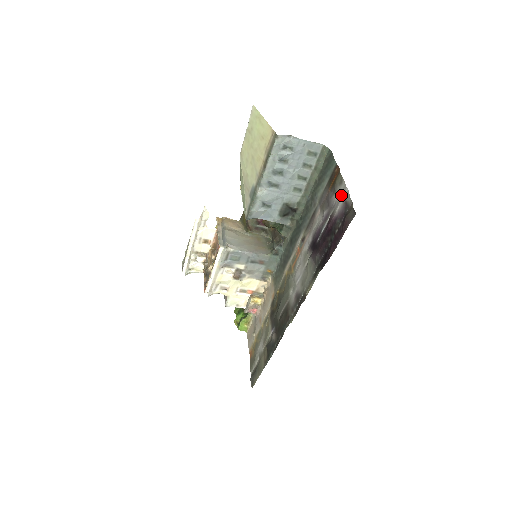
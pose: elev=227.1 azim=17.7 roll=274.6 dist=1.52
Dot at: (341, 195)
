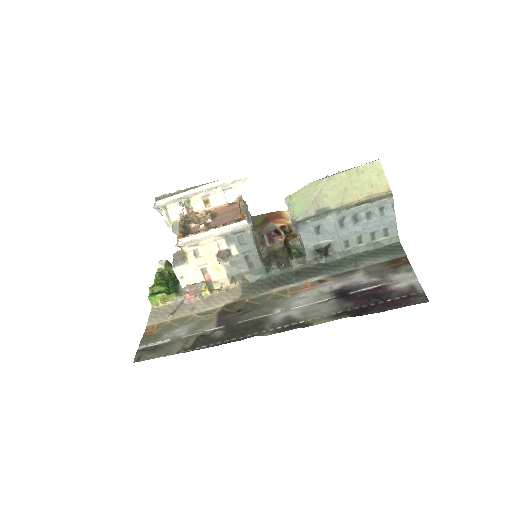
Dot at: (406, 279)
